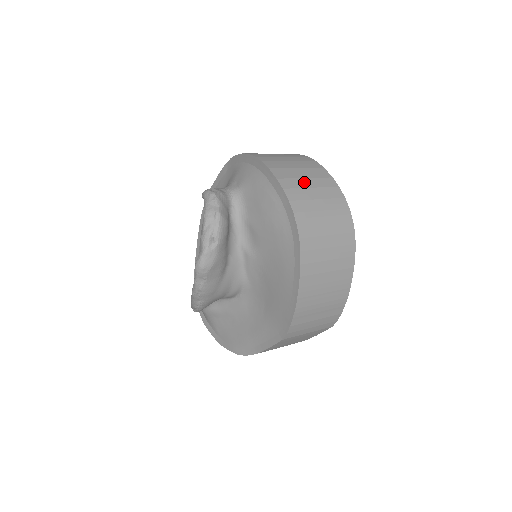
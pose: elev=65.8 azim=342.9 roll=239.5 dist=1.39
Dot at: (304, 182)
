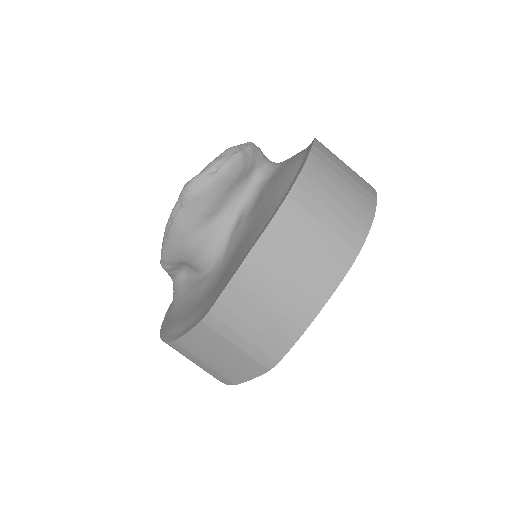
Dot at: (340, 170)
